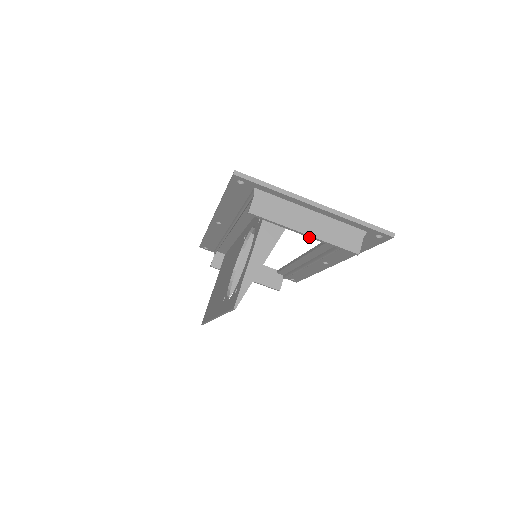
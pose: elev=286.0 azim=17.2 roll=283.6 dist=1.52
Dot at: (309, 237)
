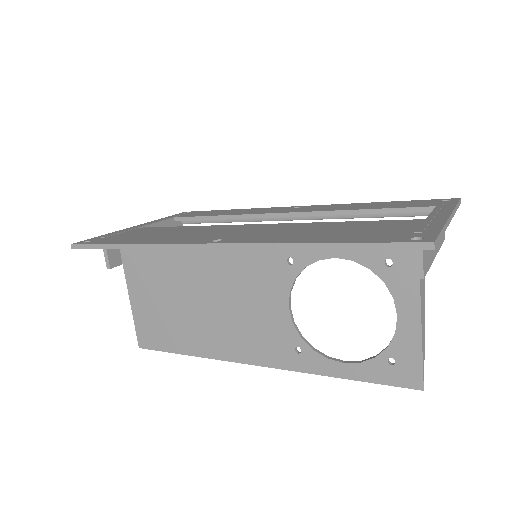
Dot at: occluded
